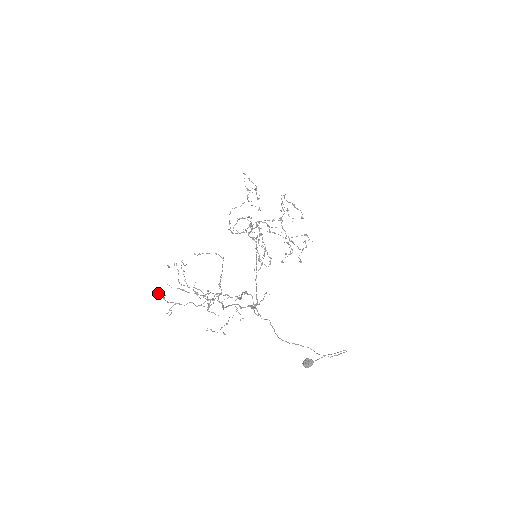
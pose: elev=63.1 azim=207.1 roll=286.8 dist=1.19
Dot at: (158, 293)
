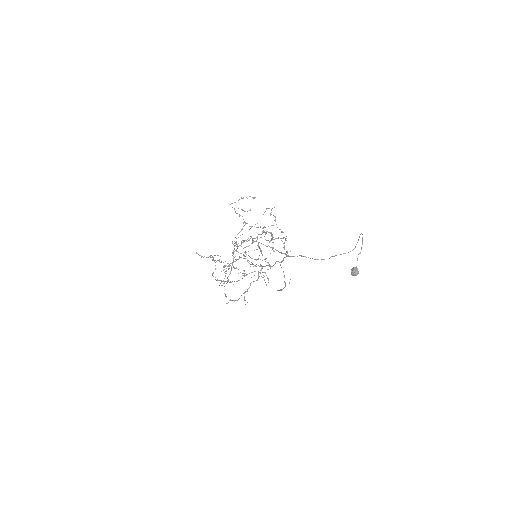
Dot at: occluded
